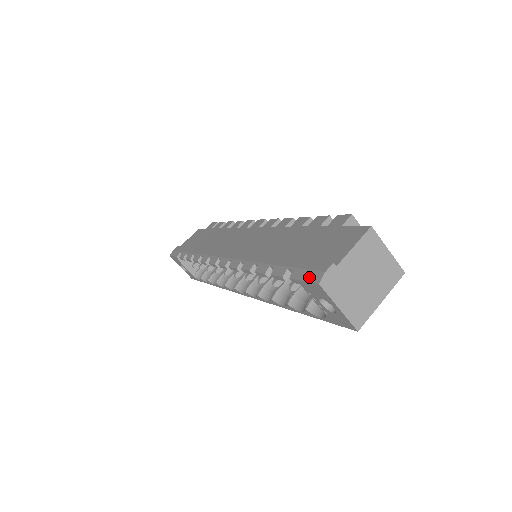
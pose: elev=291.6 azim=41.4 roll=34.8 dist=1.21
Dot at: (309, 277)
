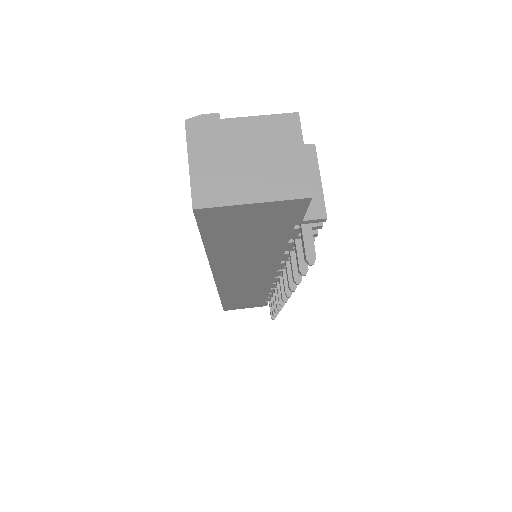
Dot at: occluded
